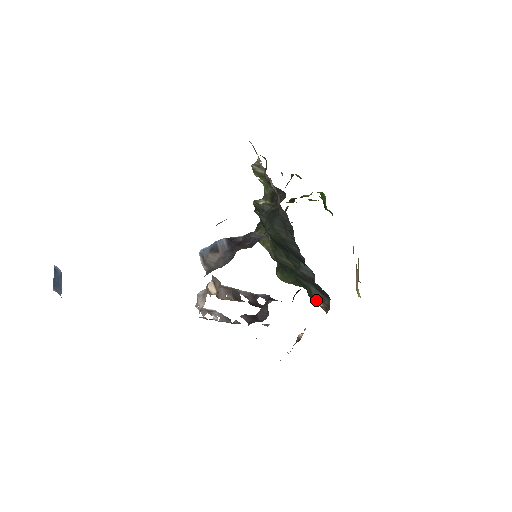
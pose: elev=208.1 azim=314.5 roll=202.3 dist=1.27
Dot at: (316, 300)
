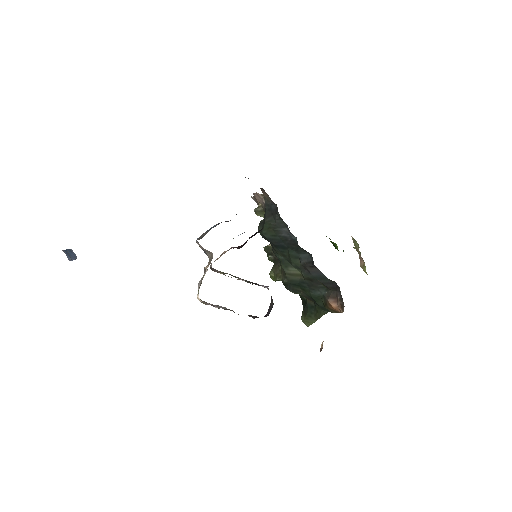
Dot at: (330, 302)
